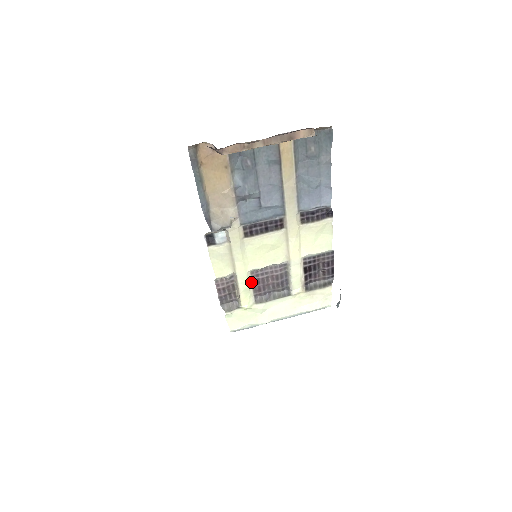
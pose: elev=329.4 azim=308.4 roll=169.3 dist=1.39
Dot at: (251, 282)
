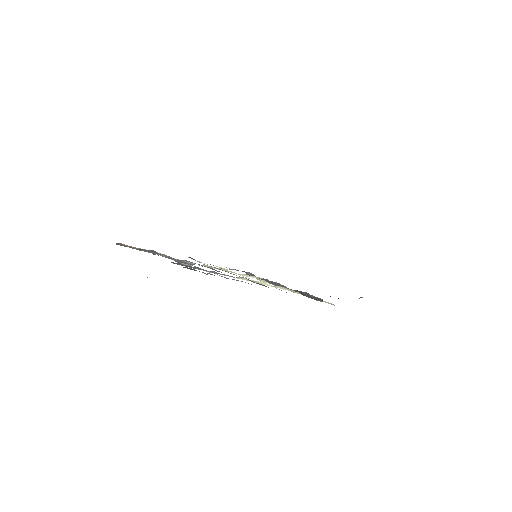
Dot at: occluded
